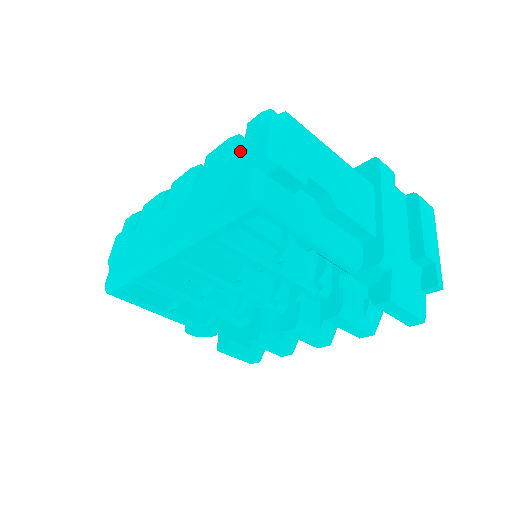
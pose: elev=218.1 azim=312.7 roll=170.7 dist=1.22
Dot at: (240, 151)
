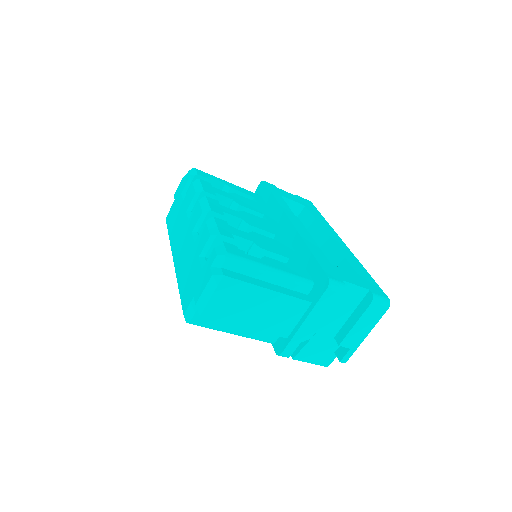
Dot at: occluded
